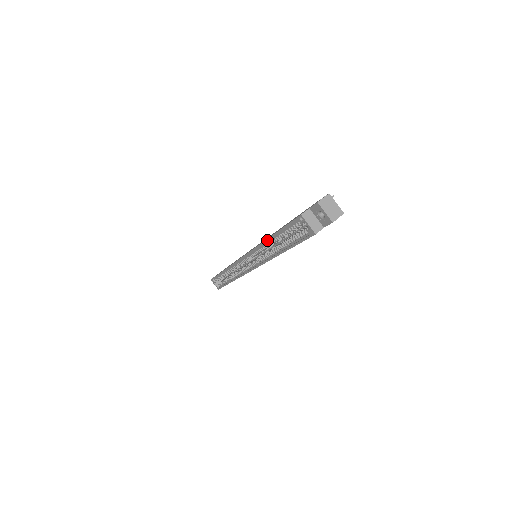
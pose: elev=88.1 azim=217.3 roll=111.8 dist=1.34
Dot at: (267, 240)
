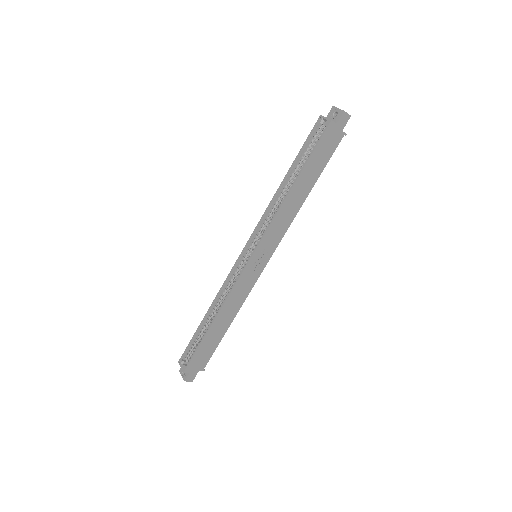
Dot at: (282, 182)
